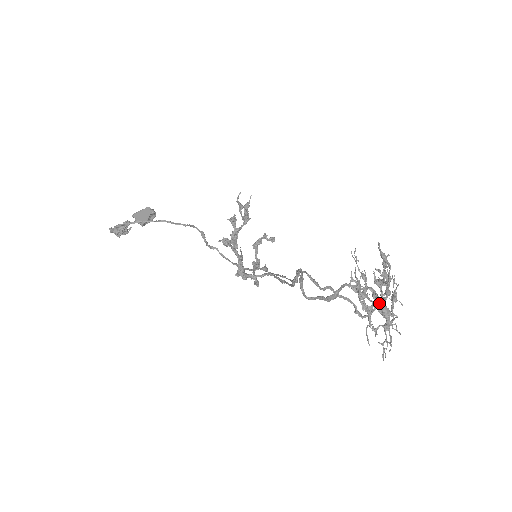
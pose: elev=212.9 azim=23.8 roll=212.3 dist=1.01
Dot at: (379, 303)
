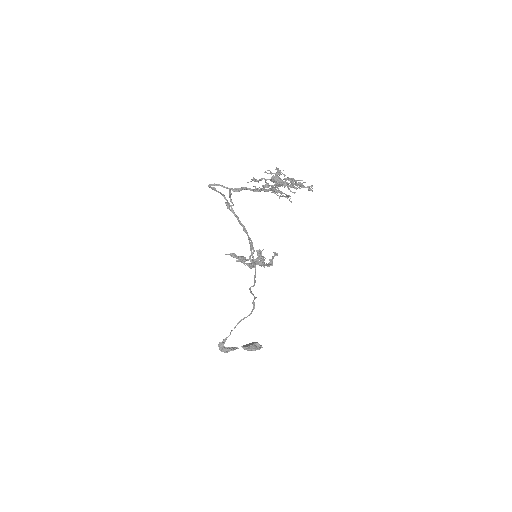
Dot at: (272, 180)
